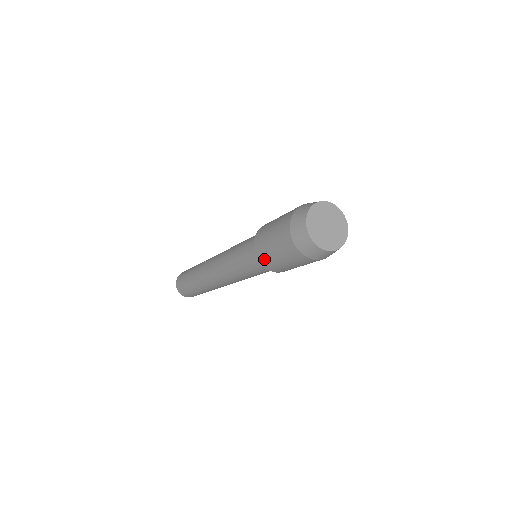
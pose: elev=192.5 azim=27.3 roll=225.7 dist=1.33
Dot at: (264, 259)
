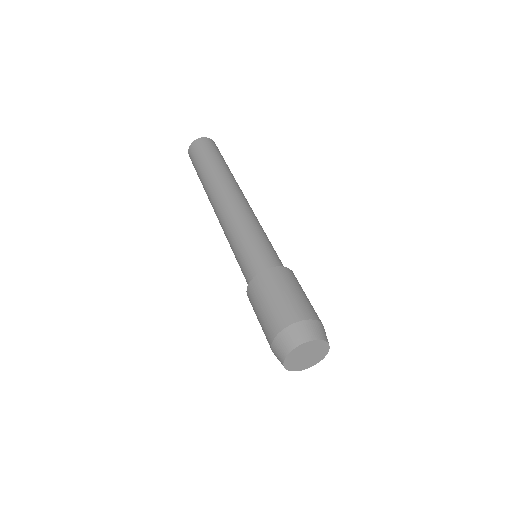
Dot at: (250, 300)
